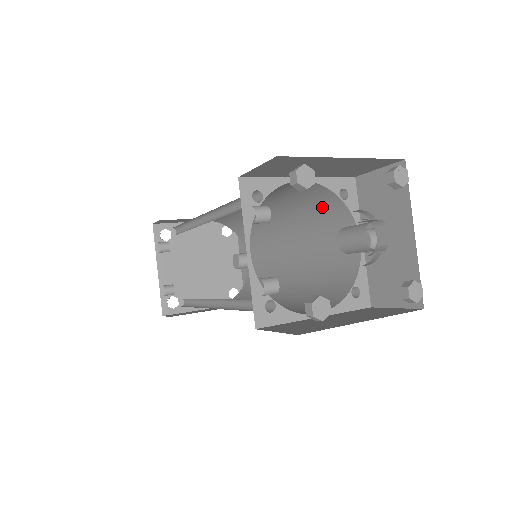
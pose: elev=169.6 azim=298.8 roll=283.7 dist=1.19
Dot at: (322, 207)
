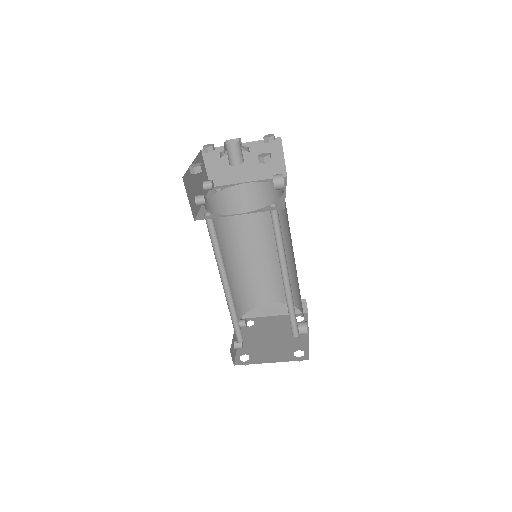
Dot at: occluded
